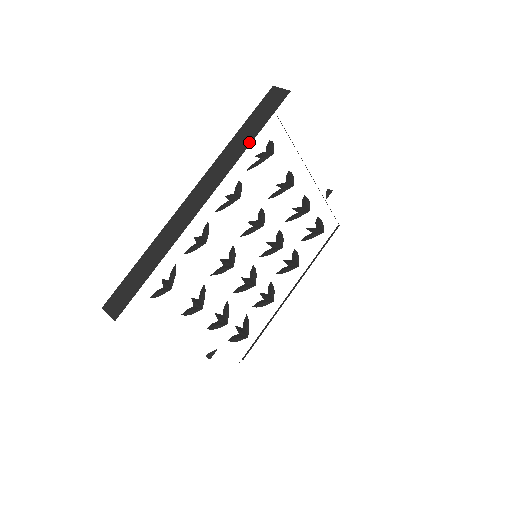
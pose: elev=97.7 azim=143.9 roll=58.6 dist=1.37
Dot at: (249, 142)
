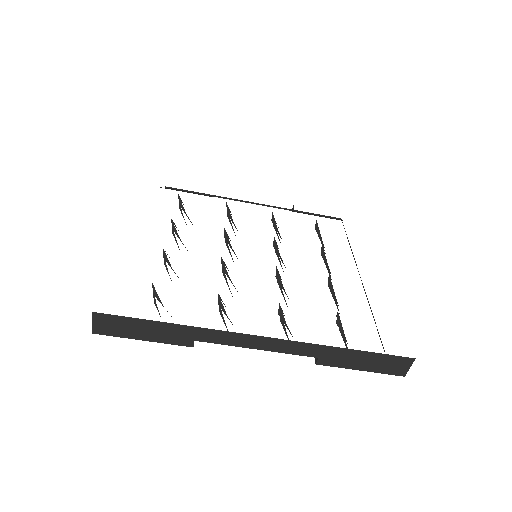
Dot at: occluded
